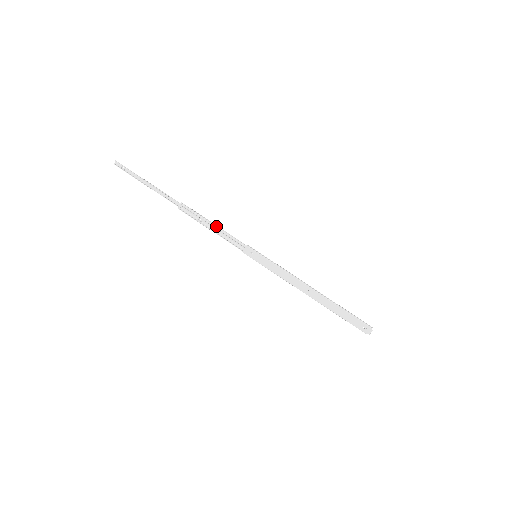
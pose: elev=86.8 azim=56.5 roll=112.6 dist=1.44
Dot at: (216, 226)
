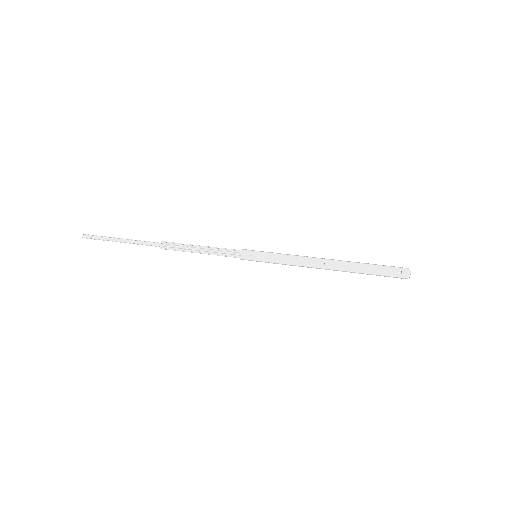
Dot at: (204, 246)
